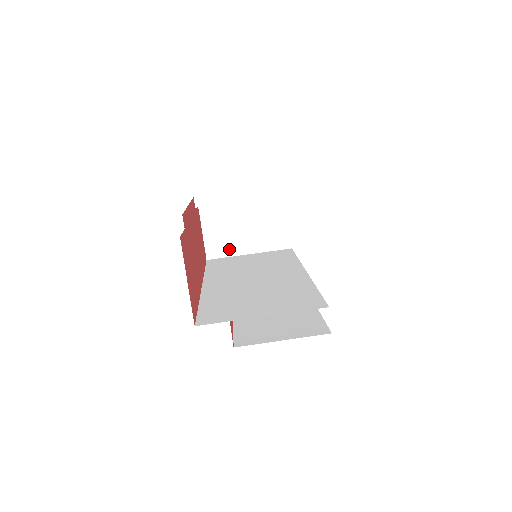
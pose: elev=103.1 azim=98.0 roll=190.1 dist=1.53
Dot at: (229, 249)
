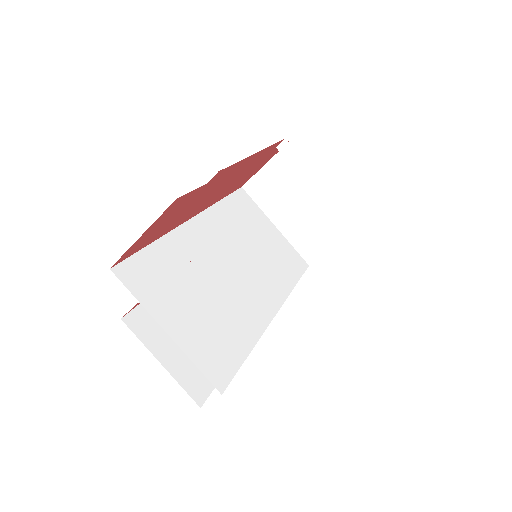
Dot at: (267, 203)
